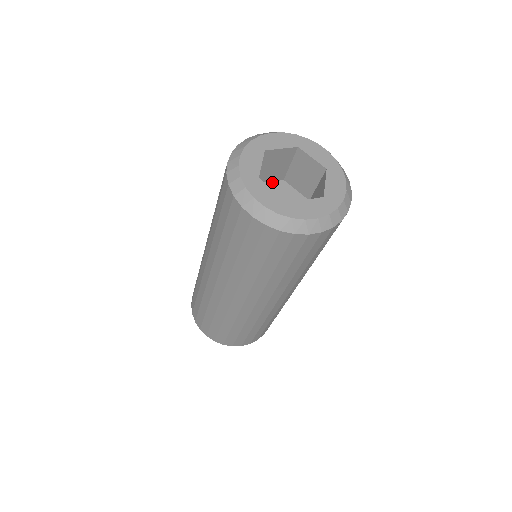
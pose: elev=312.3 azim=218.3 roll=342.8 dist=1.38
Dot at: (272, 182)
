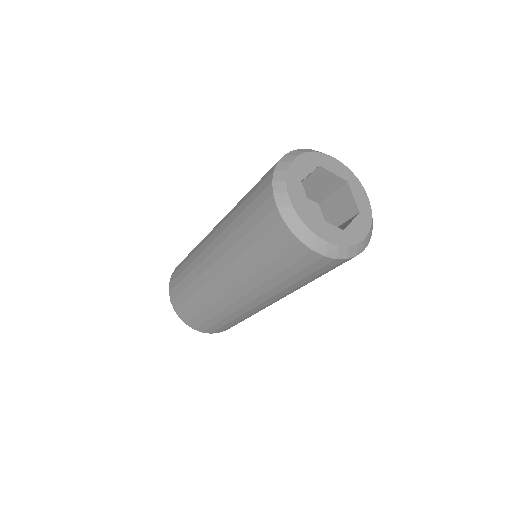
Dot at: (309, 199)
